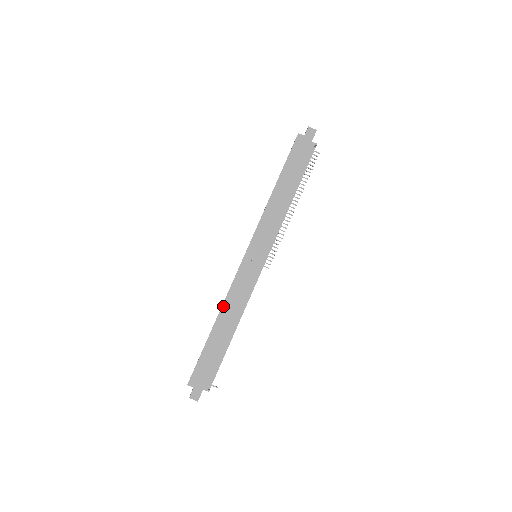
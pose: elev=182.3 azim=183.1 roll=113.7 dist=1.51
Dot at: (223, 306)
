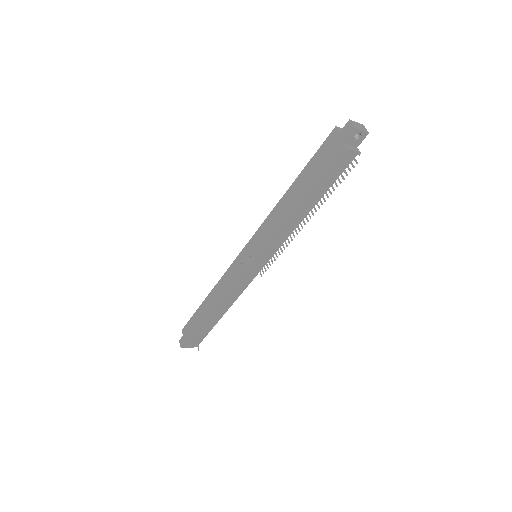
Dot at: (216, 285)
